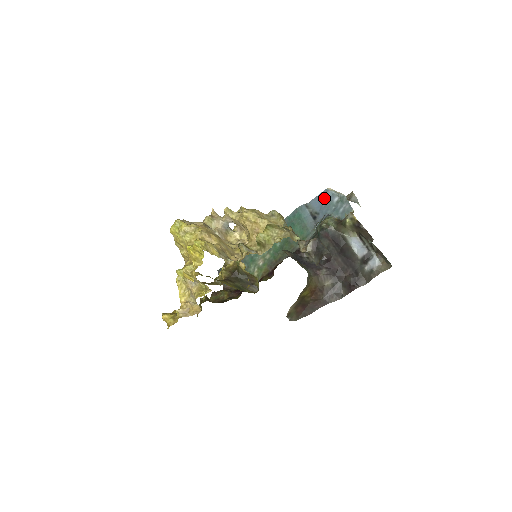
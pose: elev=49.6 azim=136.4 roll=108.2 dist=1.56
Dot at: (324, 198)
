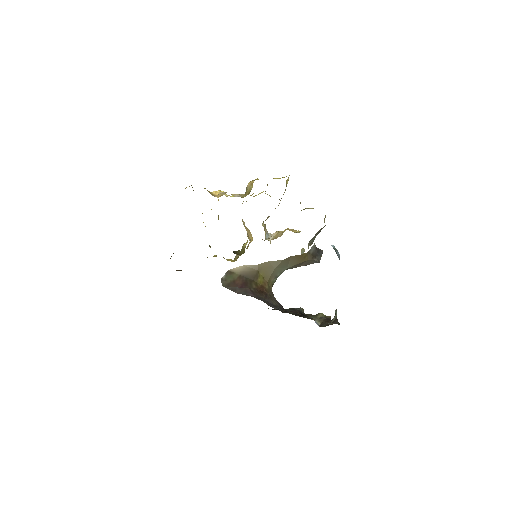
Dot at: occluded
